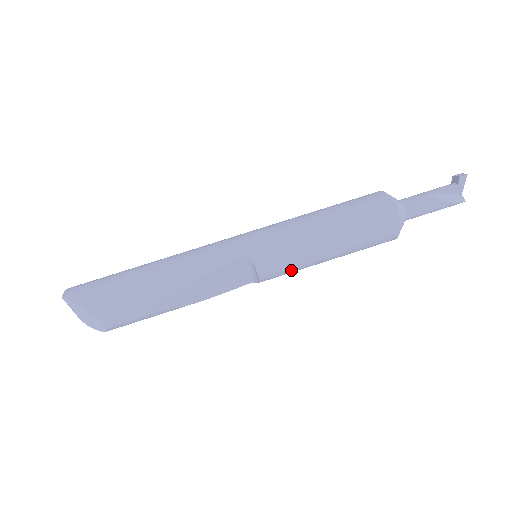
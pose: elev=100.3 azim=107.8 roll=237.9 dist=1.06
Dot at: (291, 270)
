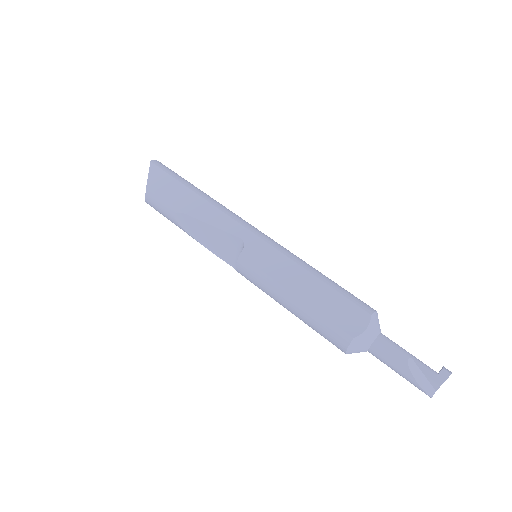
Dot at: (259, 283)
